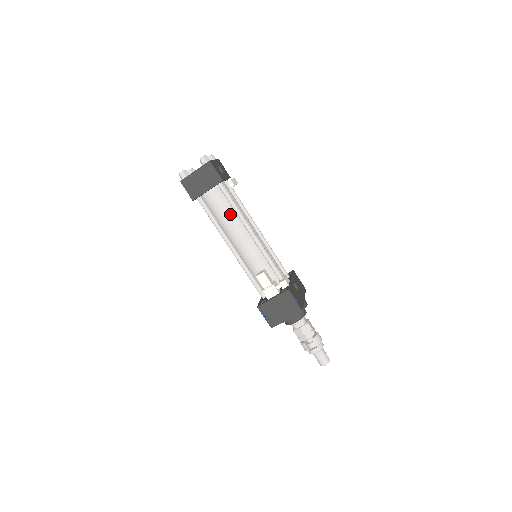
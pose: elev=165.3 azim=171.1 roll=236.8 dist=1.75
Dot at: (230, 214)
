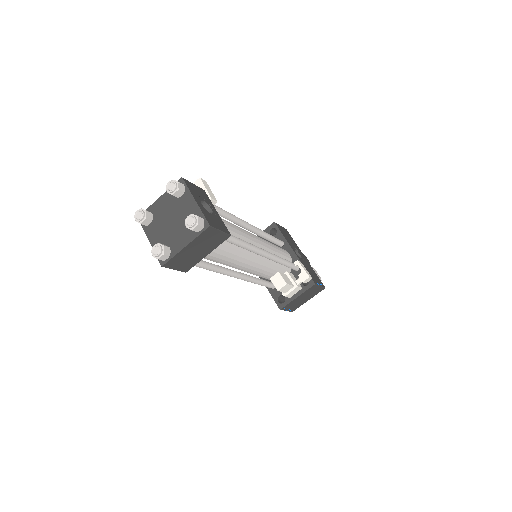
Dot at: (236, 253)
